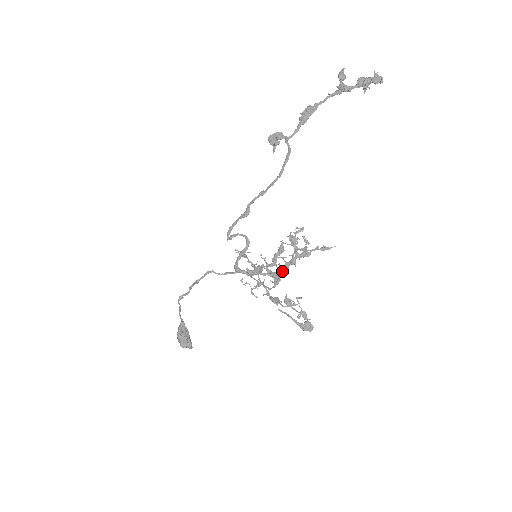
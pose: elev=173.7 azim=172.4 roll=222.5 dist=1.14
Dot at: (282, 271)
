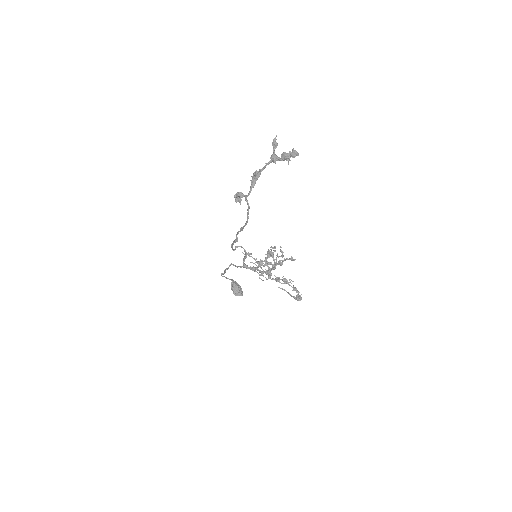
Dot at: (270, 271)
